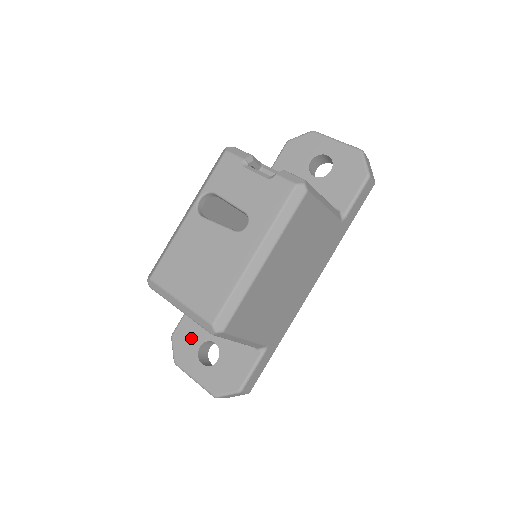
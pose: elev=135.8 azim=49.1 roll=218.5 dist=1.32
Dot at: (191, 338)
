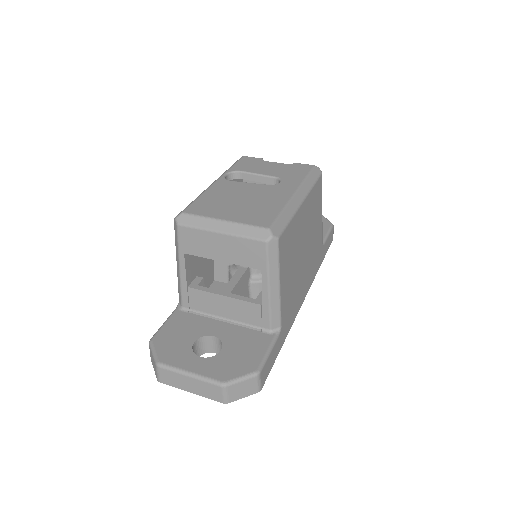
Dot at: (180, 337)
